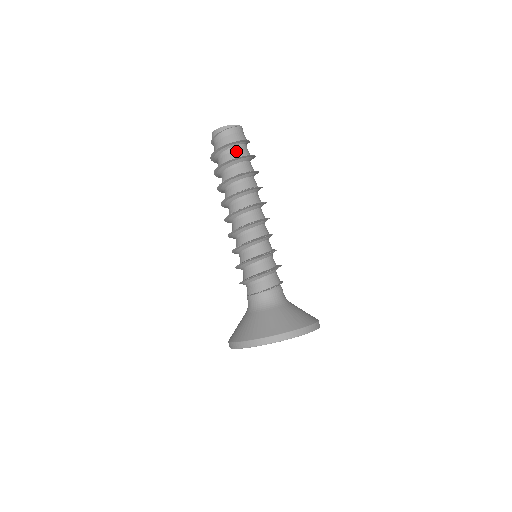
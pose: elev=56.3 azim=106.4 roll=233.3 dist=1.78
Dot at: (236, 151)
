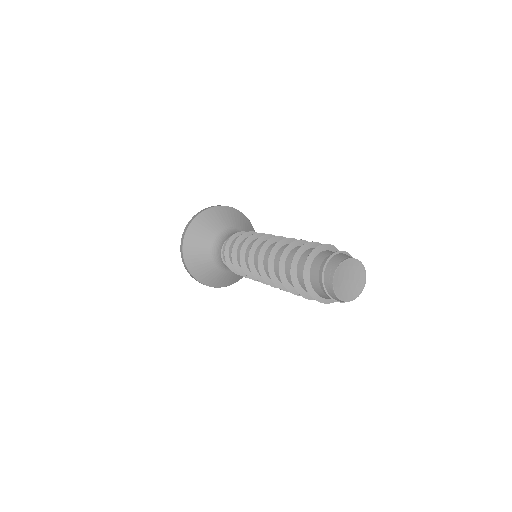
Dot at: occluded
